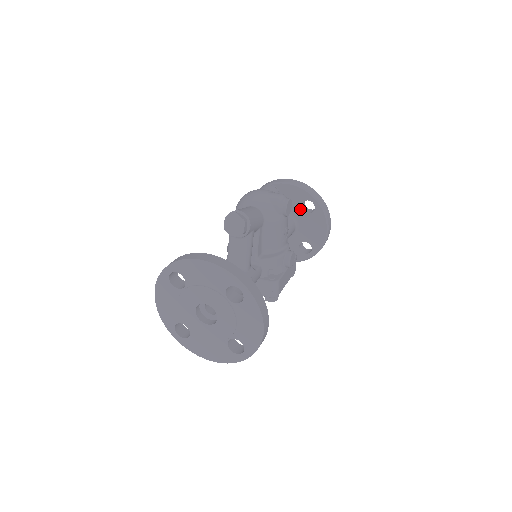
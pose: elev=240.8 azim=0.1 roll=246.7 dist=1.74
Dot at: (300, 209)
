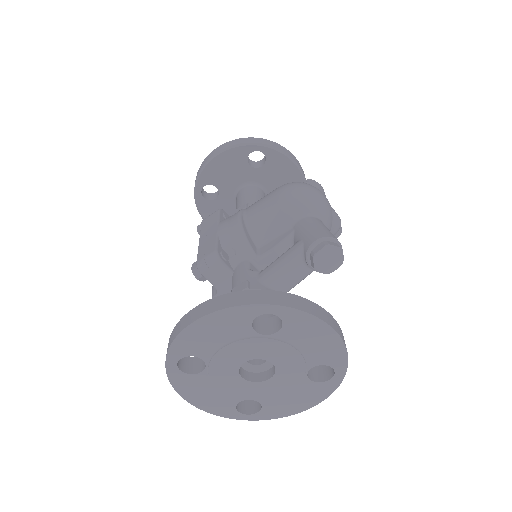
Dot at: occluded
